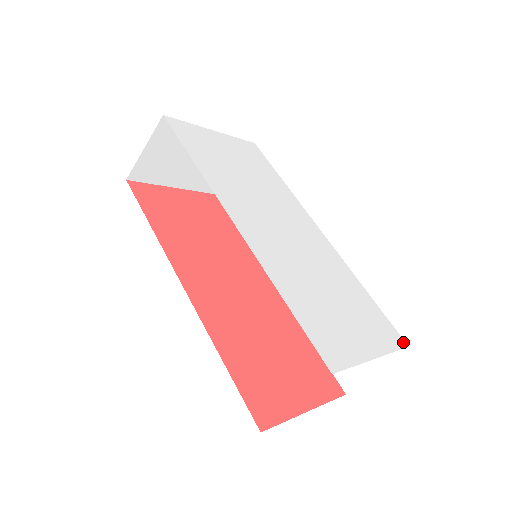
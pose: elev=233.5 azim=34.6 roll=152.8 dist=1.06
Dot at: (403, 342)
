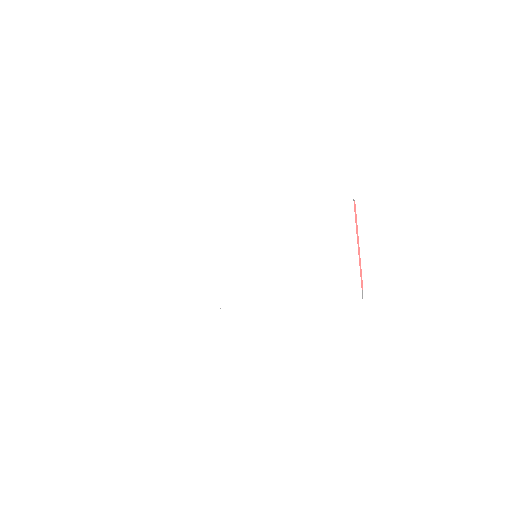
Dot at: (349, 203)
